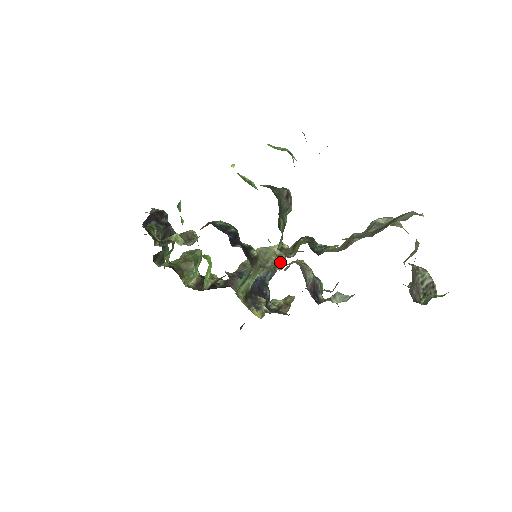
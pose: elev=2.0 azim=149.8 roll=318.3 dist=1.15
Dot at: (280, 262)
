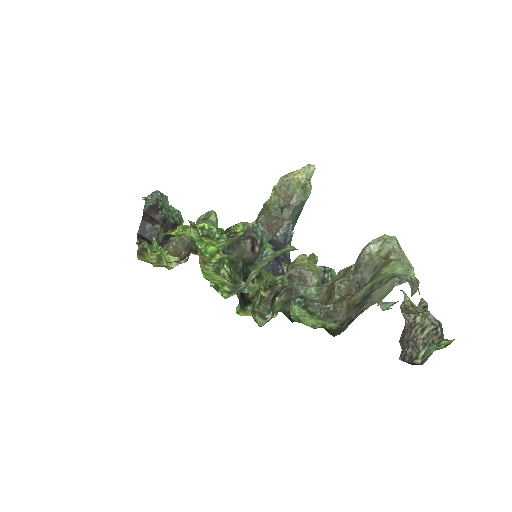
Dot at: (306, 195)
